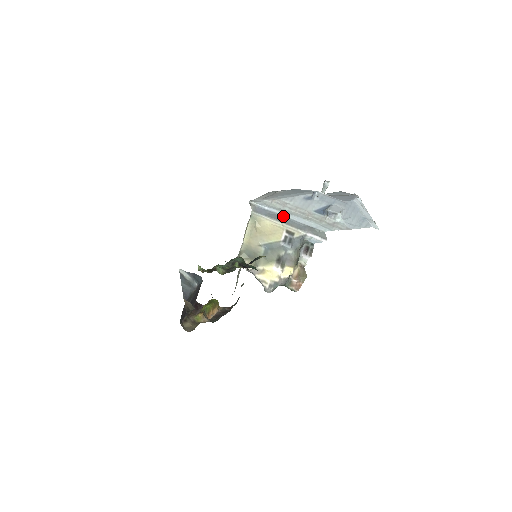
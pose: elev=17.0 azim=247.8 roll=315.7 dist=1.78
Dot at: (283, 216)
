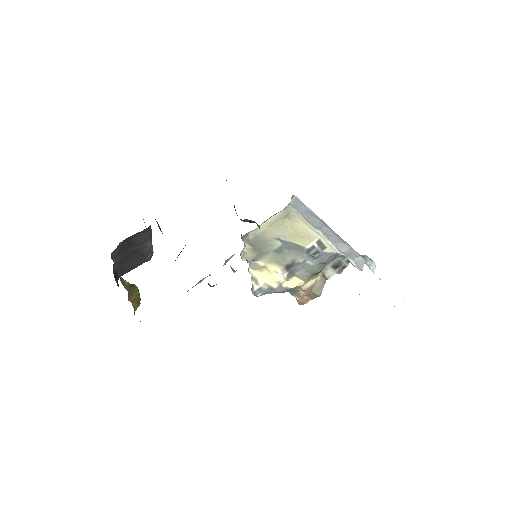
Dot at: (325, 223)
